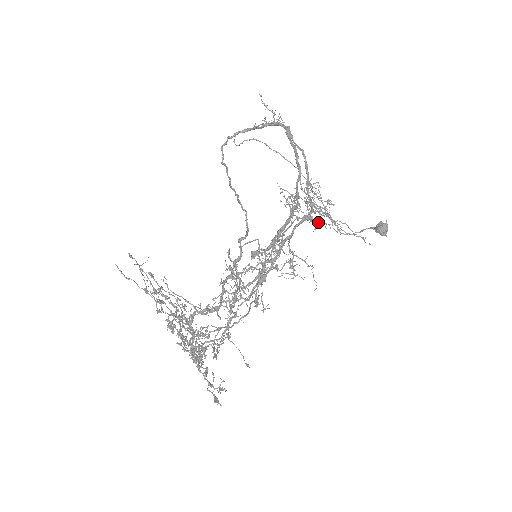
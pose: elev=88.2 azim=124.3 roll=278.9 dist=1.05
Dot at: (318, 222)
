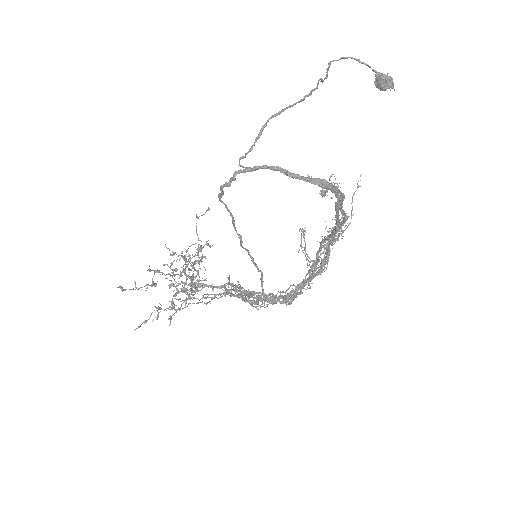
Dot at: occluded
